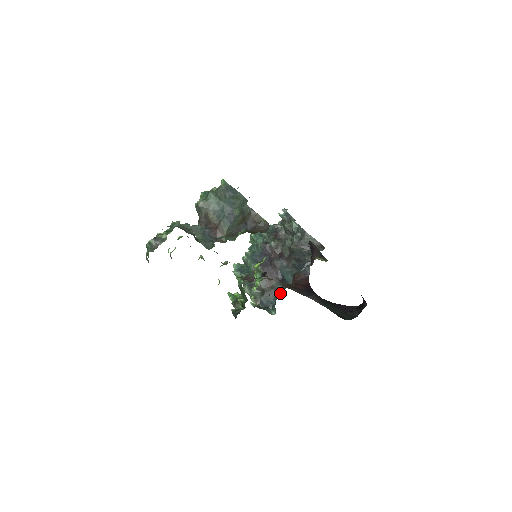
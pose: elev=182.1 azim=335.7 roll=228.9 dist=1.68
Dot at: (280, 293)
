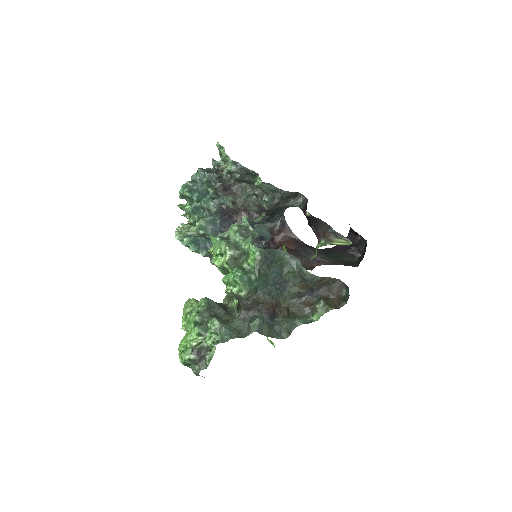
Dot at: occluded
